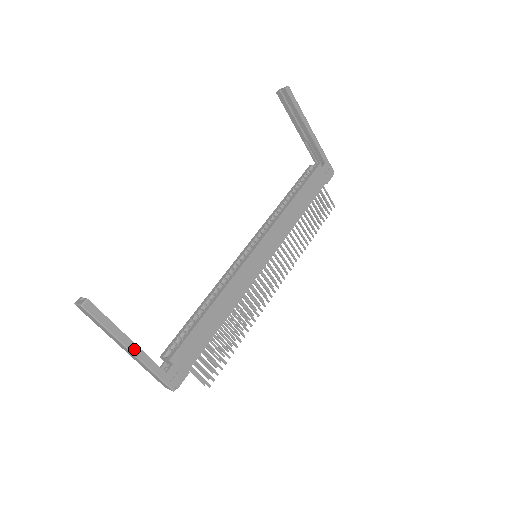
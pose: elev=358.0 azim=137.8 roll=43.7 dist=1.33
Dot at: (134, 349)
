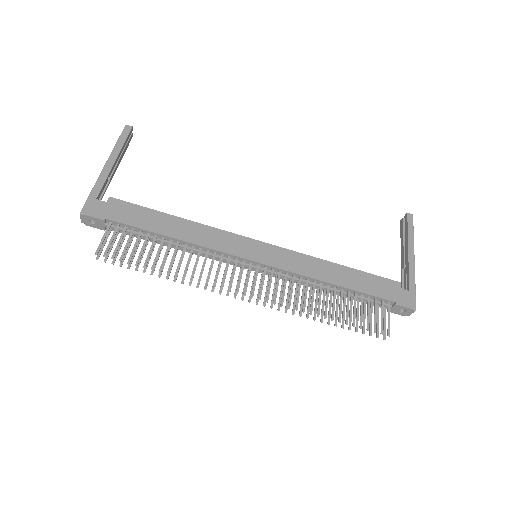
Dot at: (108, 166)
